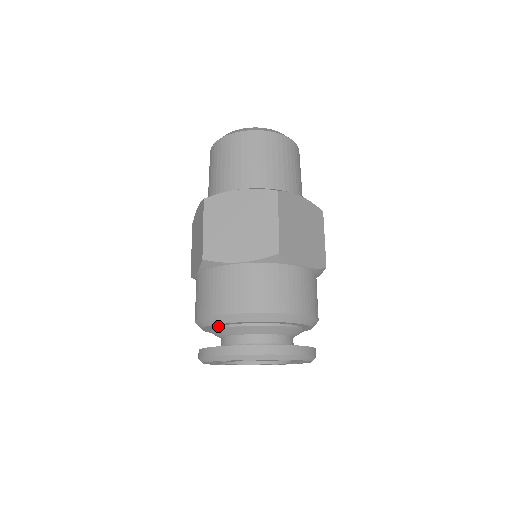
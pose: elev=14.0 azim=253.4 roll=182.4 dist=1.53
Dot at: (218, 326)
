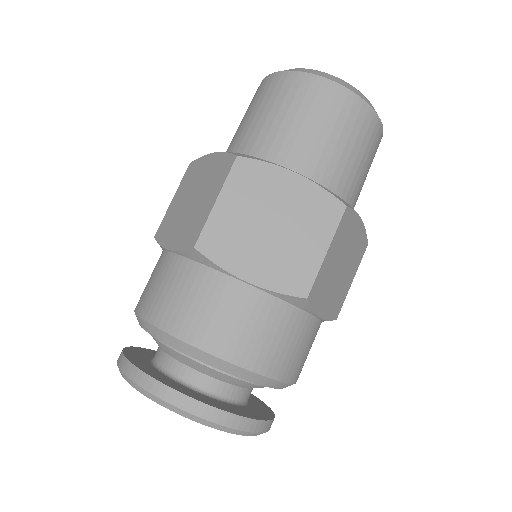
Dot at: occluded
